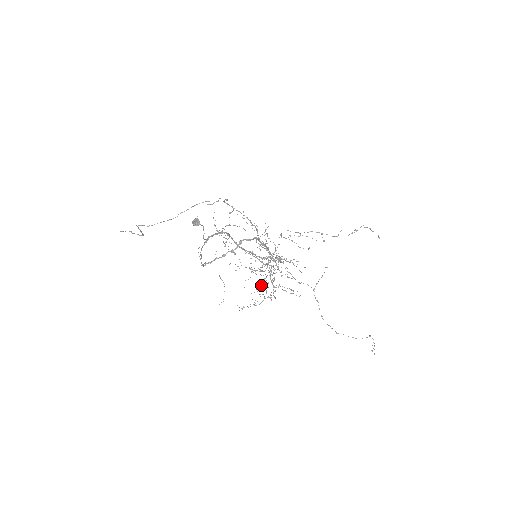
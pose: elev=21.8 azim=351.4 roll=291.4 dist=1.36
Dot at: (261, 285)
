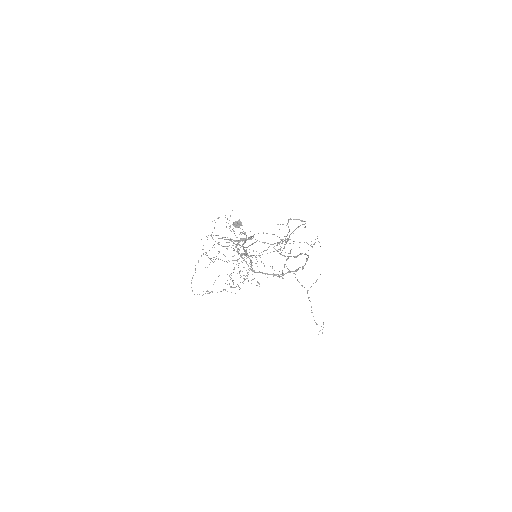
Dot at: occluded
